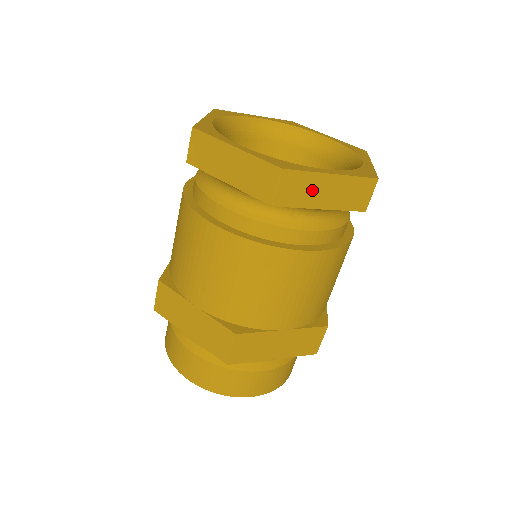
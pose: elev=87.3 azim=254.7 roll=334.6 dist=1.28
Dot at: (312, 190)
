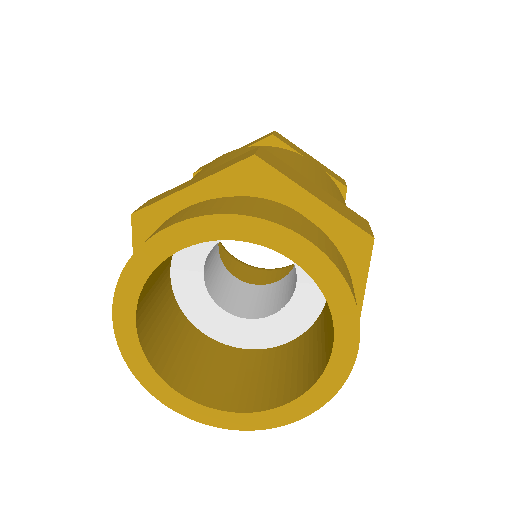
Dot at: (299, 150)
